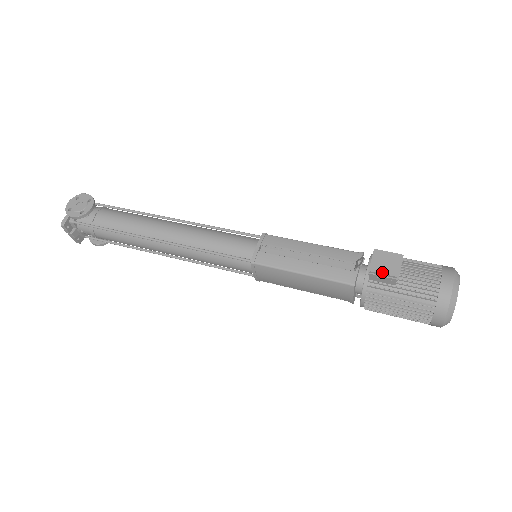
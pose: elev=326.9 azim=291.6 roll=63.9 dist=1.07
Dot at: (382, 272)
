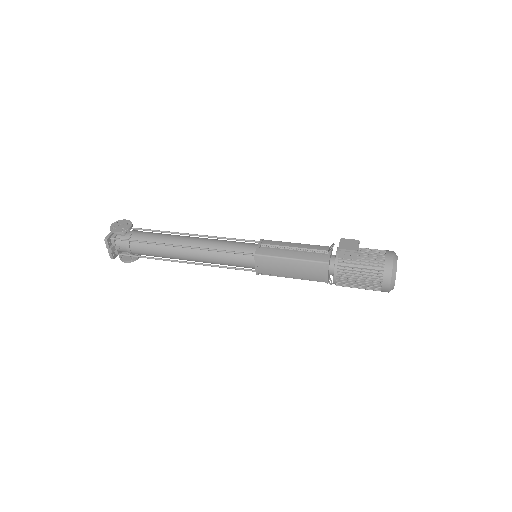
Dot at: (347, 249)
